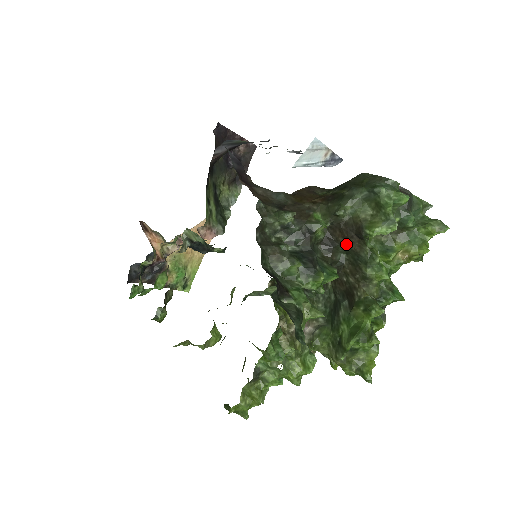
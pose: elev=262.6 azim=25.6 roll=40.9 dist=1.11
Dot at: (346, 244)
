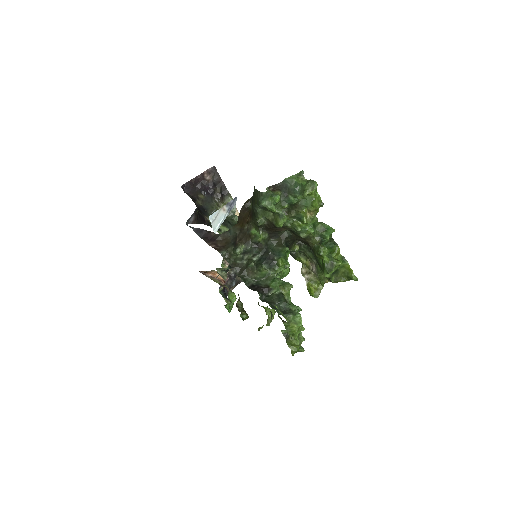
Dot at: occluded
